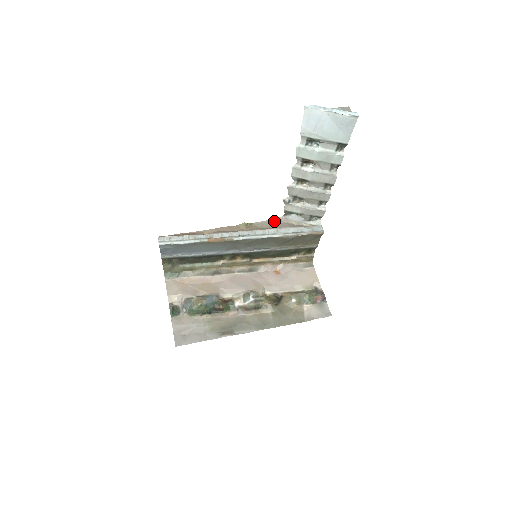
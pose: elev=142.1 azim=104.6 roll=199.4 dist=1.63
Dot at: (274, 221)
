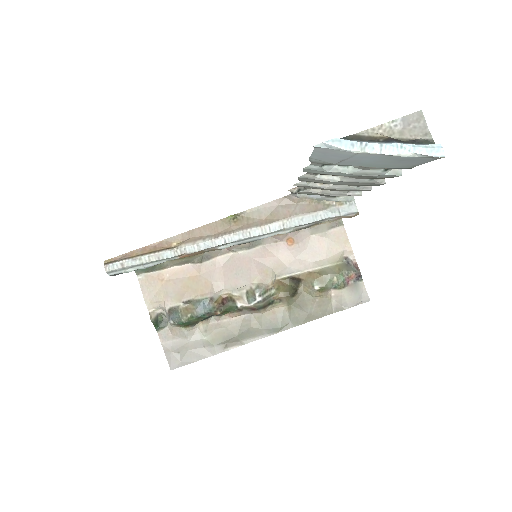
Dot at: (277, 203)
